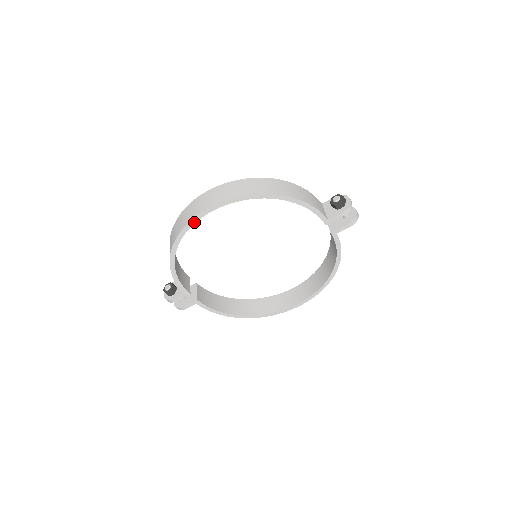
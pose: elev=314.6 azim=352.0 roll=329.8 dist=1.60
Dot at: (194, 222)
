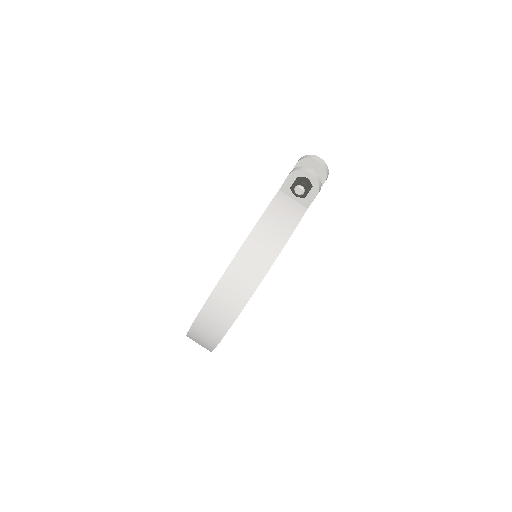
Dot at: occluded
